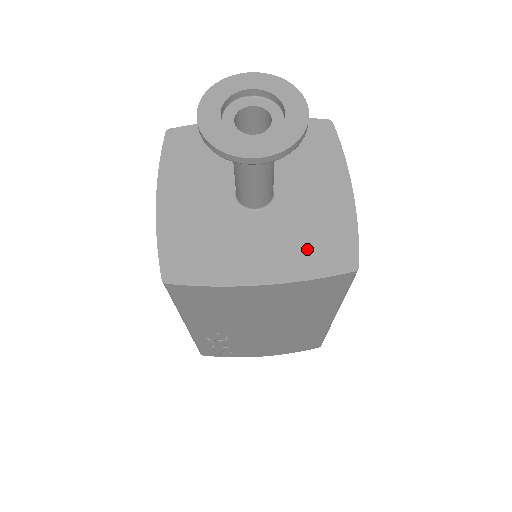
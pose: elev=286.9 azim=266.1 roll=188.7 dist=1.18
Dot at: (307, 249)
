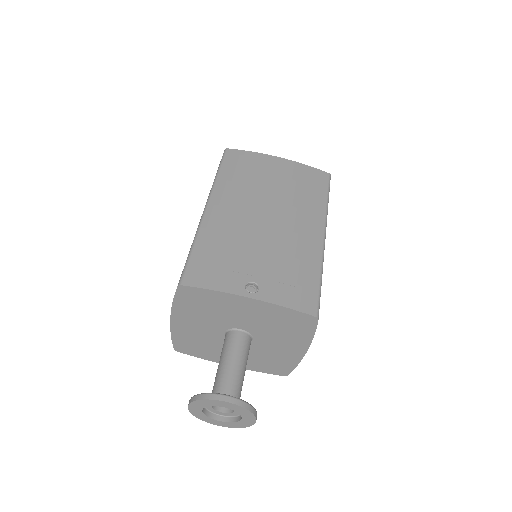
Dot at: (262, 363)
